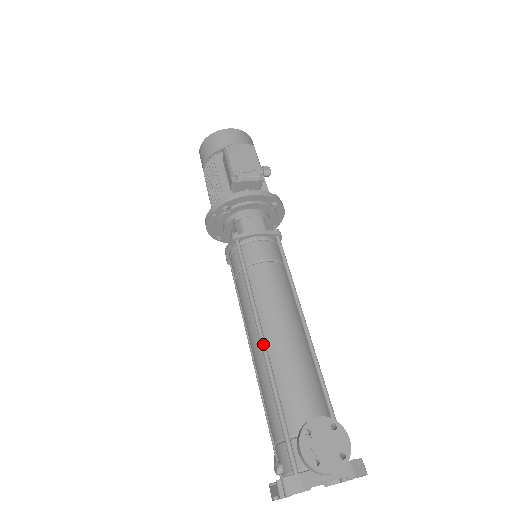
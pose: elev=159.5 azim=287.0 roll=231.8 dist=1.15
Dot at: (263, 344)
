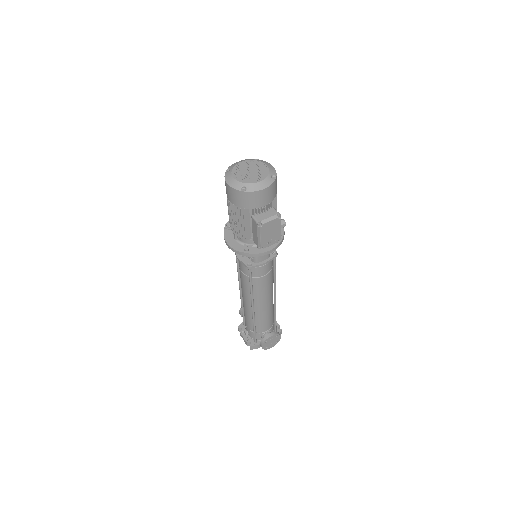
Dot at: (253, 311)
